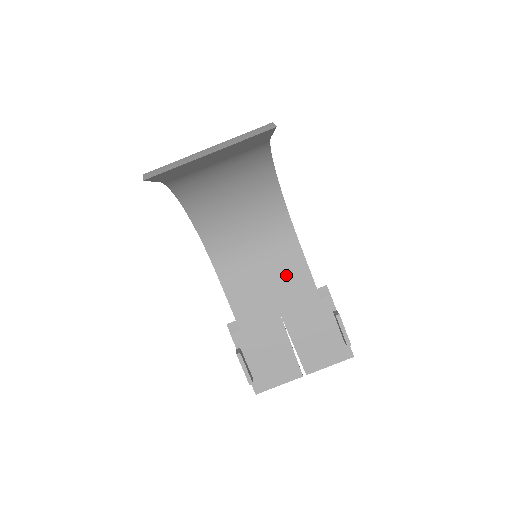
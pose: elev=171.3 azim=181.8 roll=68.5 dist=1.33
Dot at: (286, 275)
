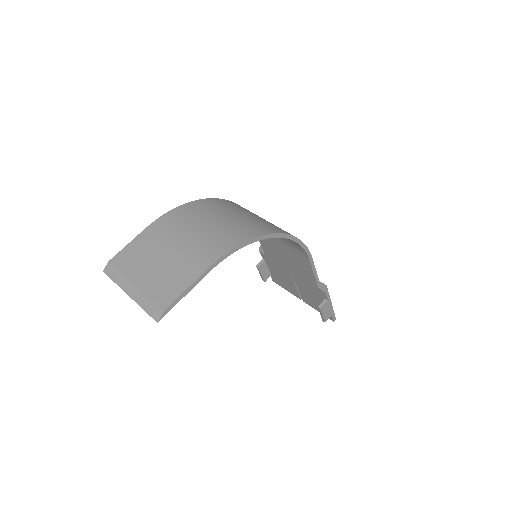
Dot at: (297, 261)
